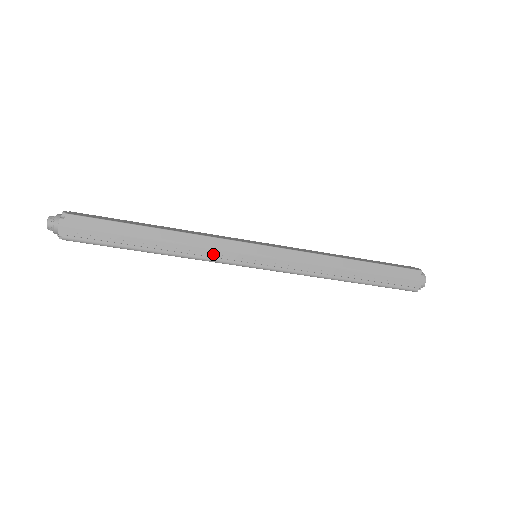
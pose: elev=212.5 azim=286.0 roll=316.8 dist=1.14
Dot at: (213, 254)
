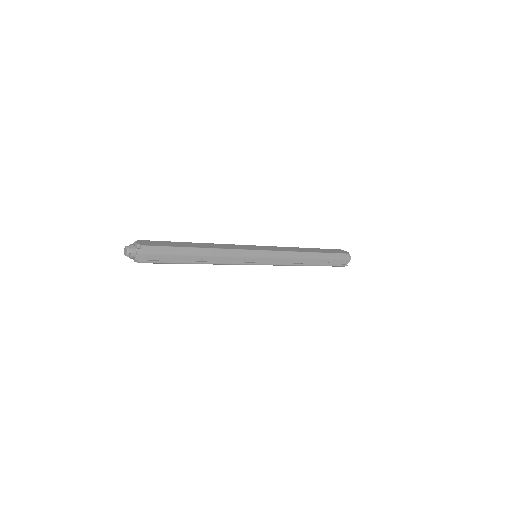
Dot at: (233, 260)
